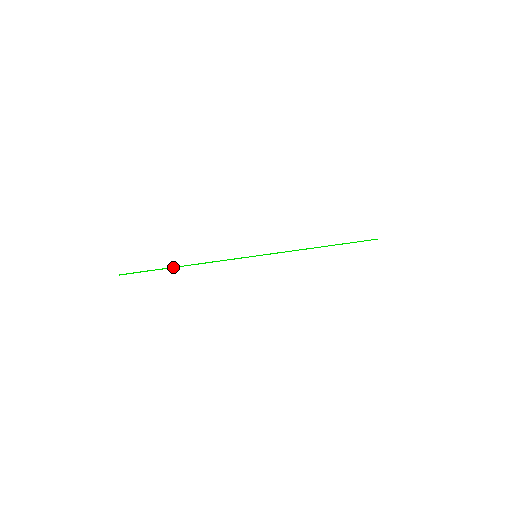
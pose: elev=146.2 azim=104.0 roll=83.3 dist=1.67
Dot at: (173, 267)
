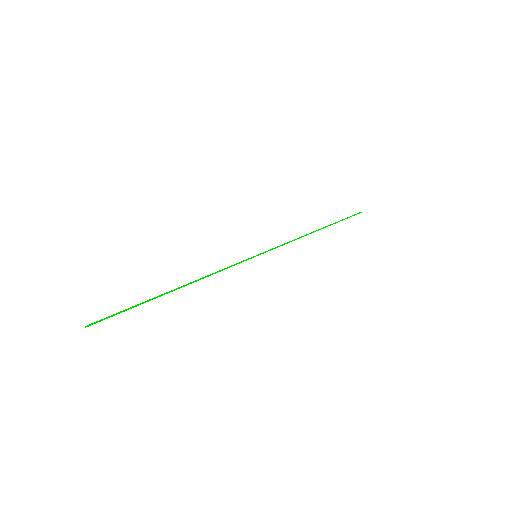
Dot at: (161, 295)
